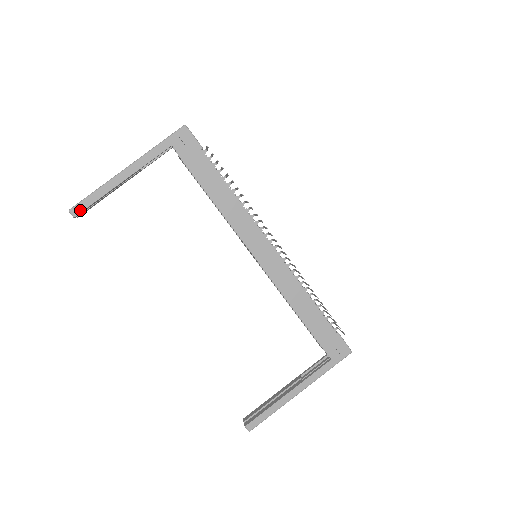
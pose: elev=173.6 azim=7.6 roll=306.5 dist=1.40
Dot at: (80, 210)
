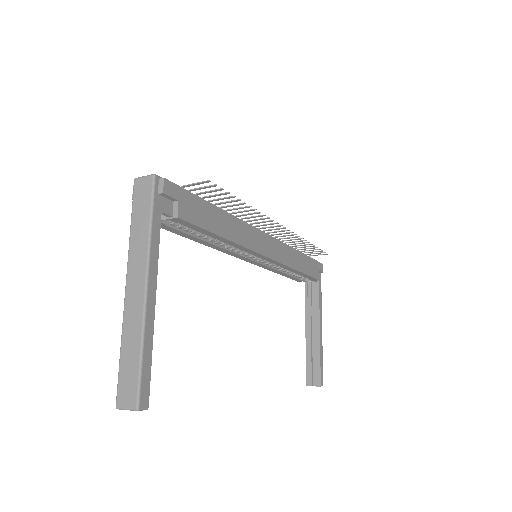
Dot at: (147, 393)
